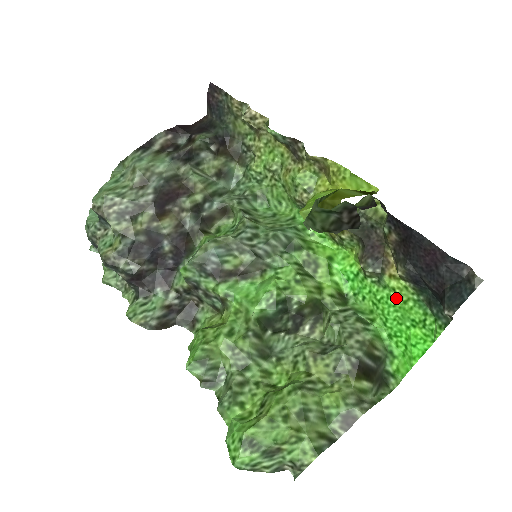
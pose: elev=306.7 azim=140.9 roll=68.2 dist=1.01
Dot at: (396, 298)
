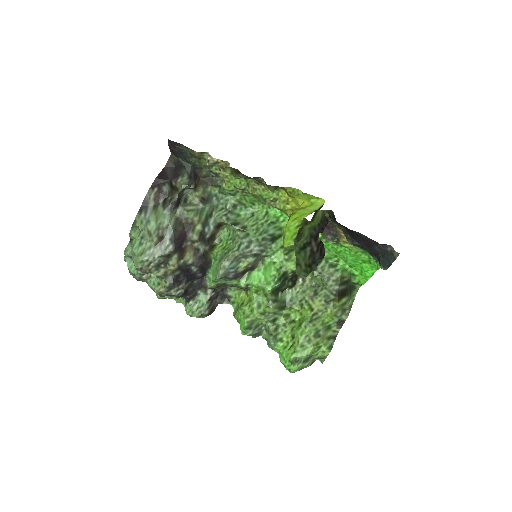
Dot at: (350, 251)
